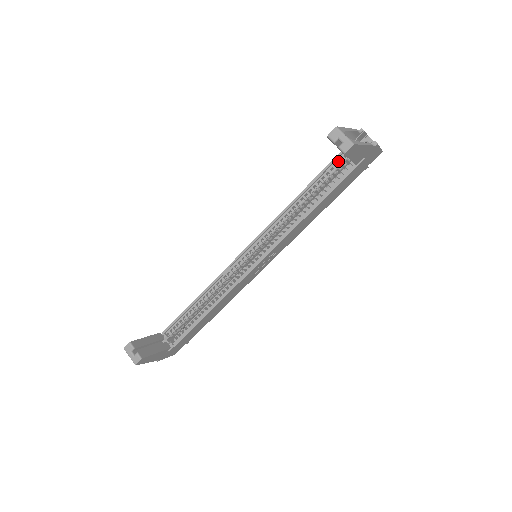
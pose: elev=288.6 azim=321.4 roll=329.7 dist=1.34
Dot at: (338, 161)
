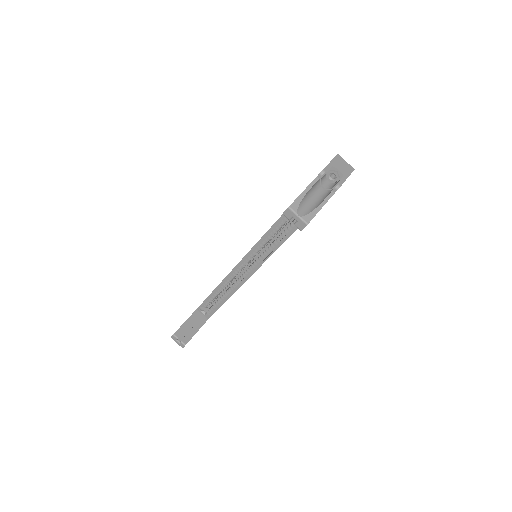
Dot at: occluded
